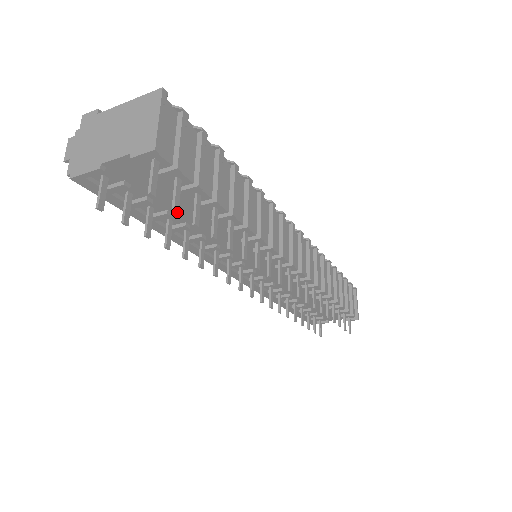
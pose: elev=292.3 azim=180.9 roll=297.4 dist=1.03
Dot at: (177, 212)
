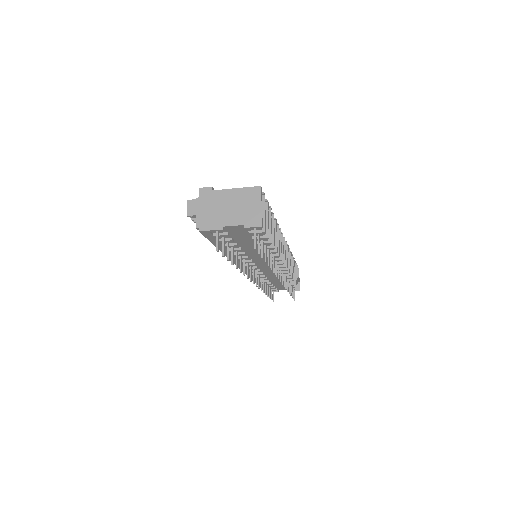
Dot at: occluded
